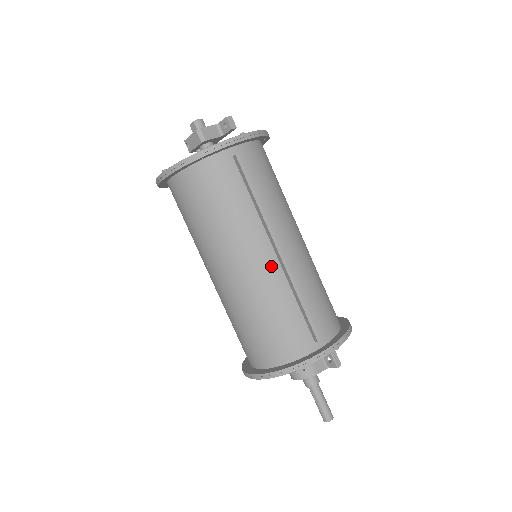
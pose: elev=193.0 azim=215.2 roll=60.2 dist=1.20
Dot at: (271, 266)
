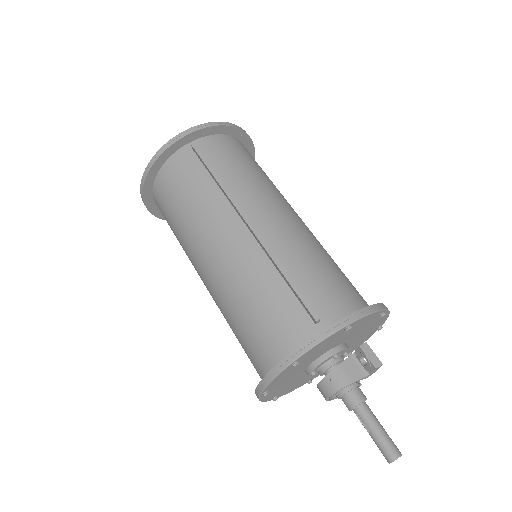
Dot at: (245, 244)
